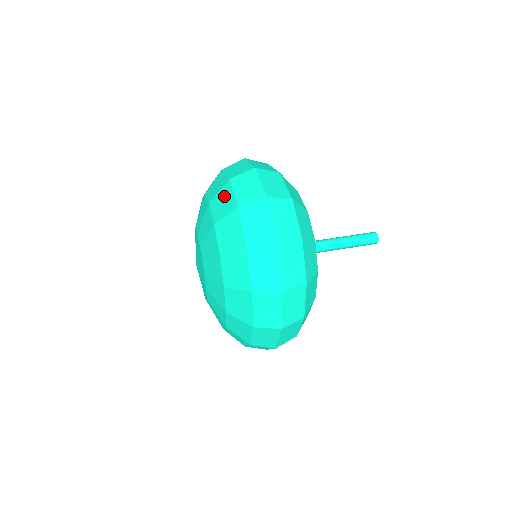
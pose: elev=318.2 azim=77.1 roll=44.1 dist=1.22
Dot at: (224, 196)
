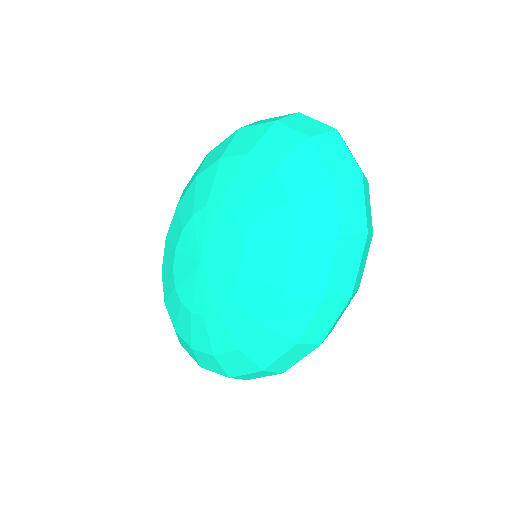
Dot at: (244, 136)
